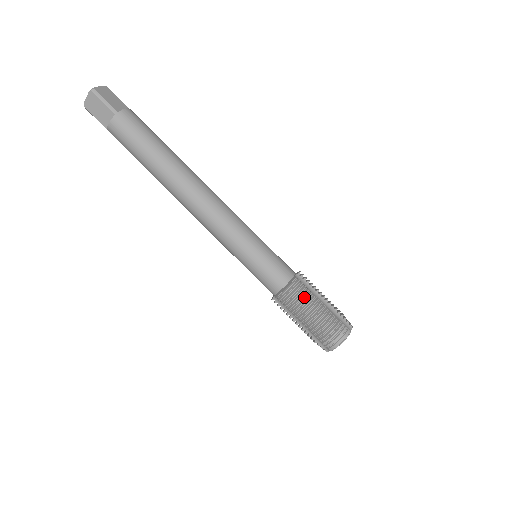
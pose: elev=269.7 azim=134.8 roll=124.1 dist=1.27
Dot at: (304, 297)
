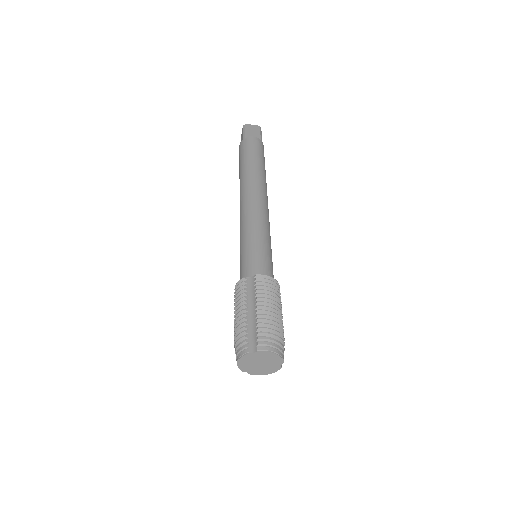
Dot at: (276, 299)
